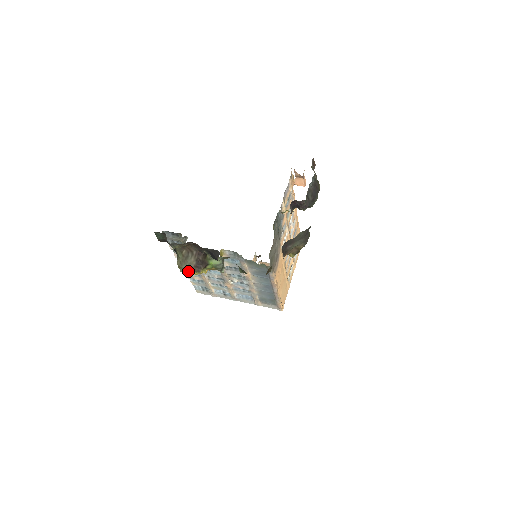
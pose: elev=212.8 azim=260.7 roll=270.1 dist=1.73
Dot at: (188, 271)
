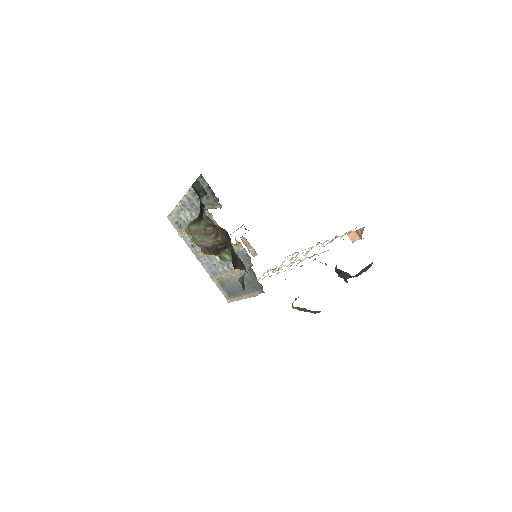
Dot at: (195, 242)
